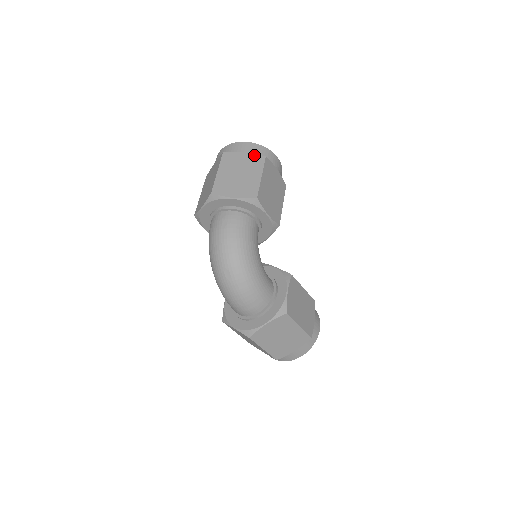
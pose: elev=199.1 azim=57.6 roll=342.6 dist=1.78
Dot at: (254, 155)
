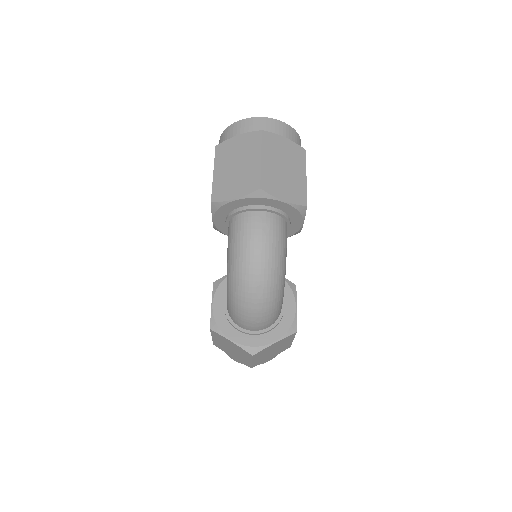
Dot at: (294, 144)
